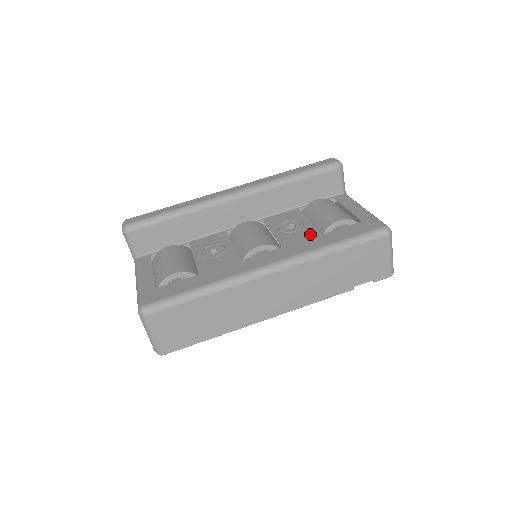
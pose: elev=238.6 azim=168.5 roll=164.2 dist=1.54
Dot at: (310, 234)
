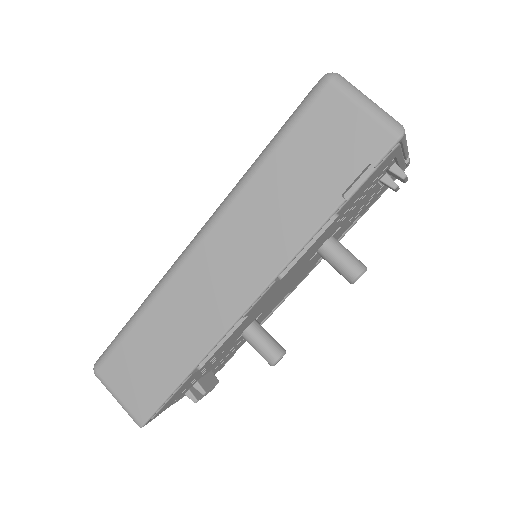
Dot at: occluded
